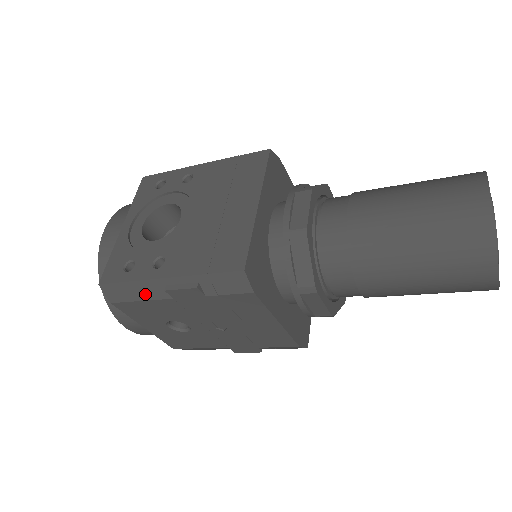
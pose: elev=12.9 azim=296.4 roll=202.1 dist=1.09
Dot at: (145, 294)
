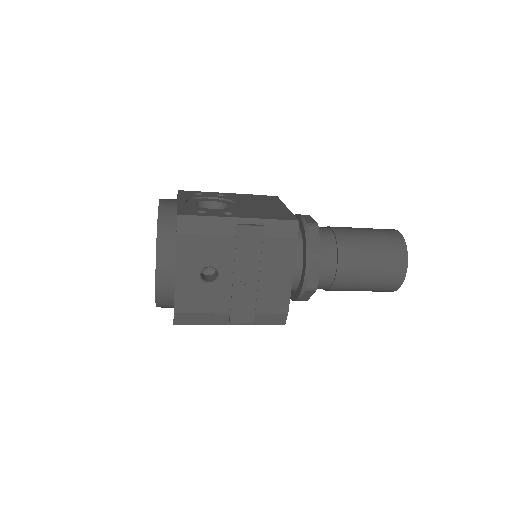
Dot at: (215, 229)
